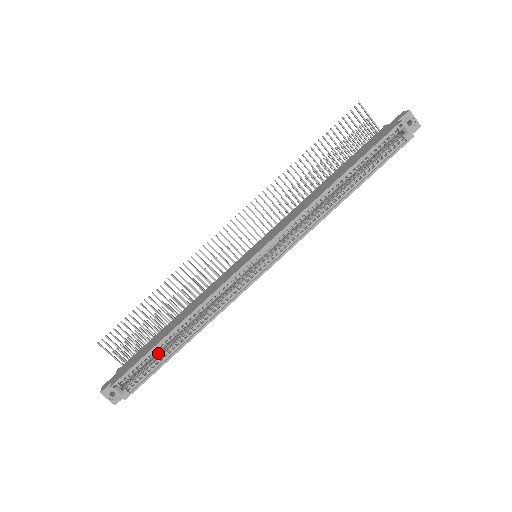
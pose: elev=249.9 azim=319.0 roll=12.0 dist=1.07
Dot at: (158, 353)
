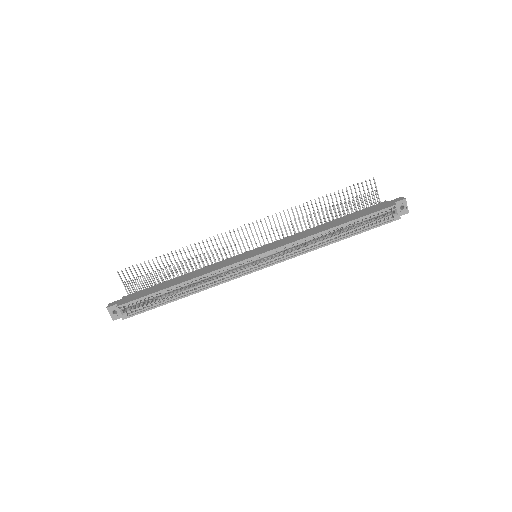
Dot at: (159, 296)
